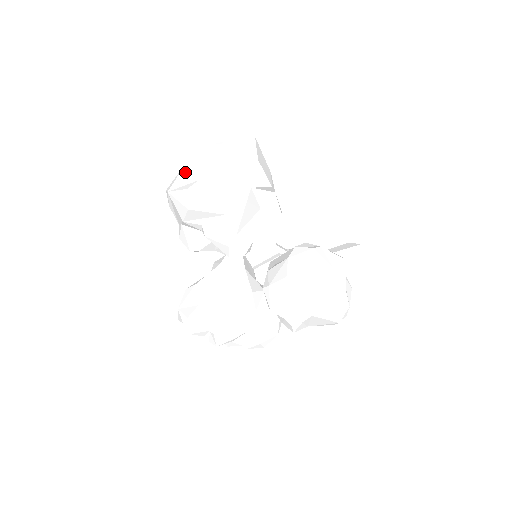
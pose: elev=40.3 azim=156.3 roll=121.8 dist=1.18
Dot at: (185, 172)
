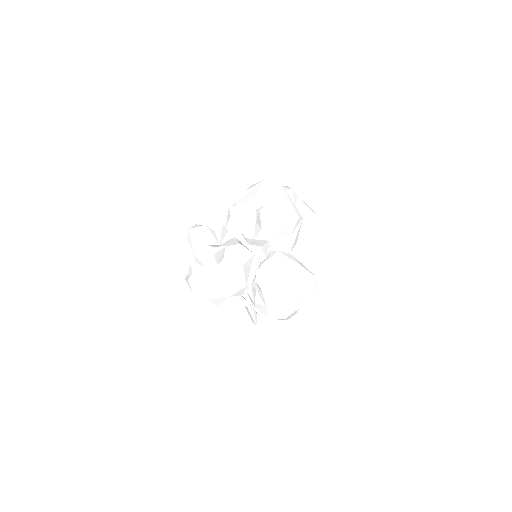
Dot at: occluded
